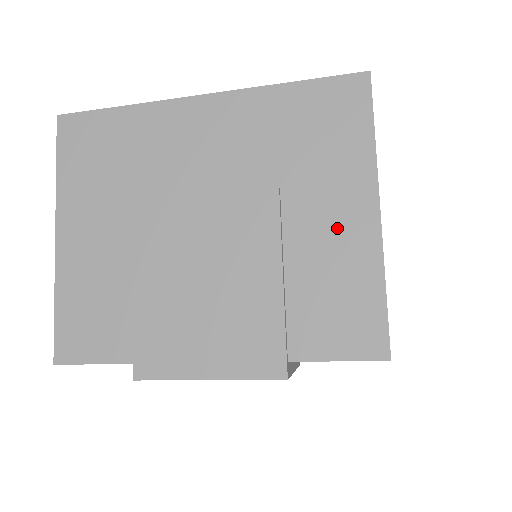
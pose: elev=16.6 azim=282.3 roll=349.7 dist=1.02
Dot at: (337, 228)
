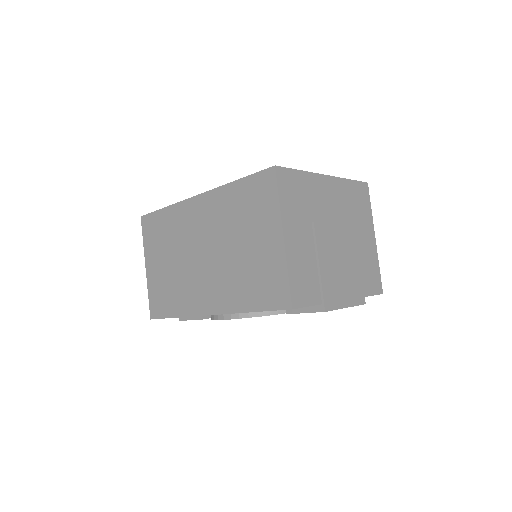
Dot at: (368, 243)
